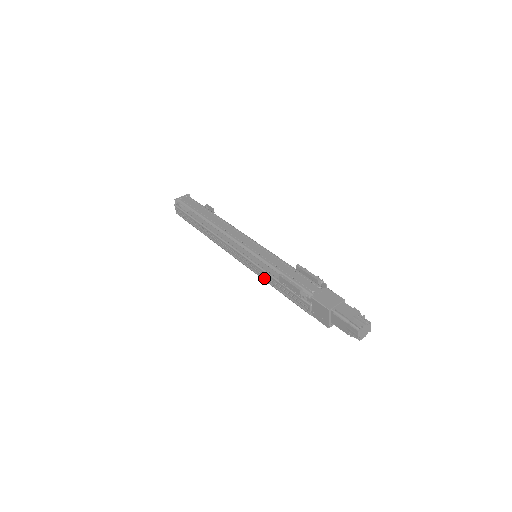
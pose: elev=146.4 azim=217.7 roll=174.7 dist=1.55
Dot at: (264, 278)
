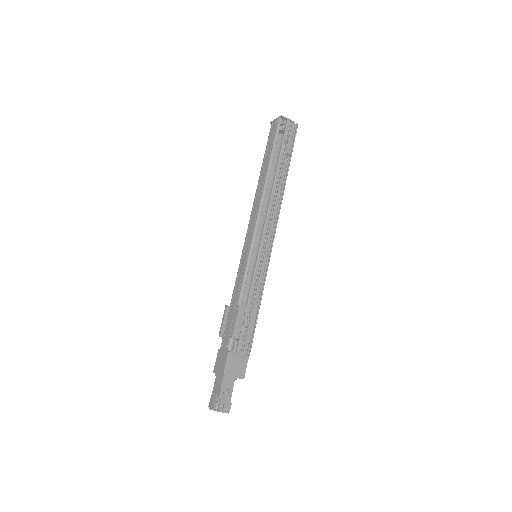
Dot at: (248, 286)
